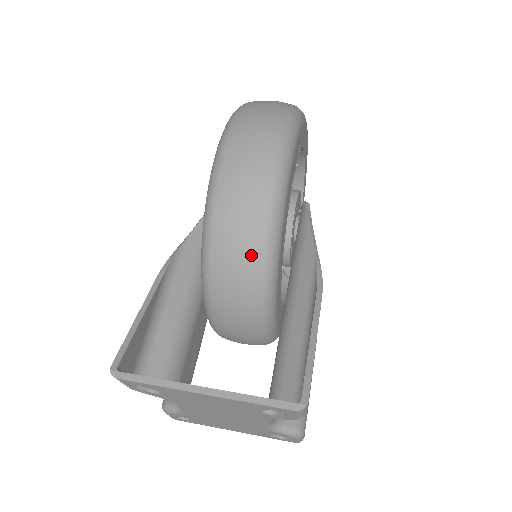
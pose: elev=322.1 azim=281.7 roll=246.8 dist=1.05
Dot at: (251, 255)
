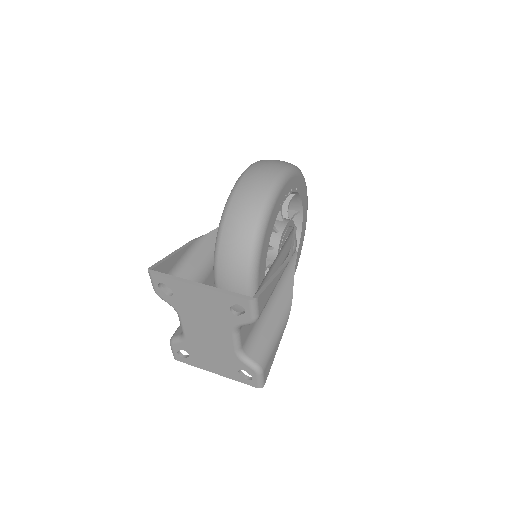
Dot at: (246, 229)
